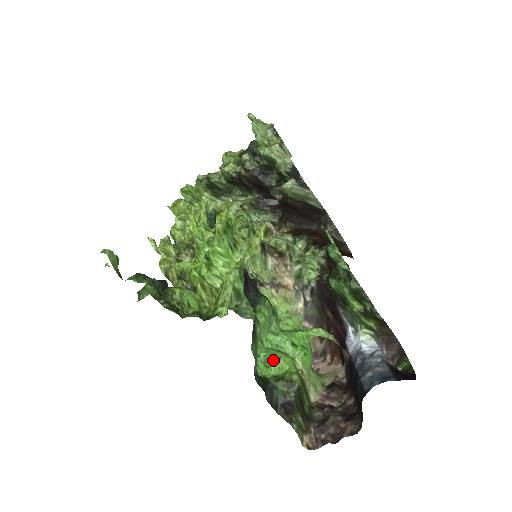
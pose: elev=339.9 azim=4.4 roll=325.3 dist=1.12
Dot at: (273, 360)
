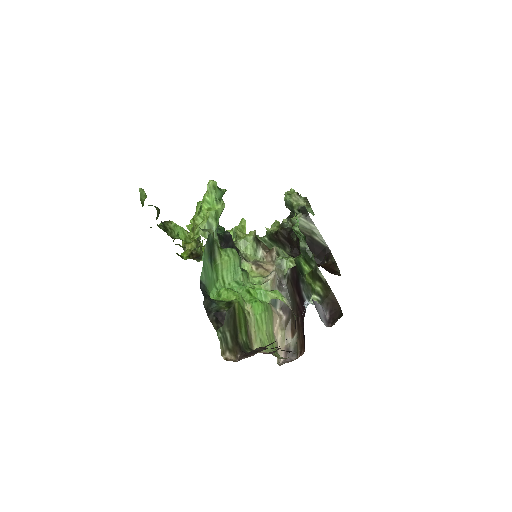
Dot at: (225, 290)
